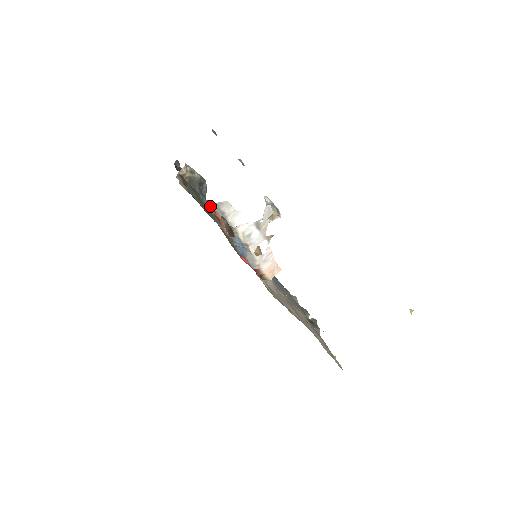
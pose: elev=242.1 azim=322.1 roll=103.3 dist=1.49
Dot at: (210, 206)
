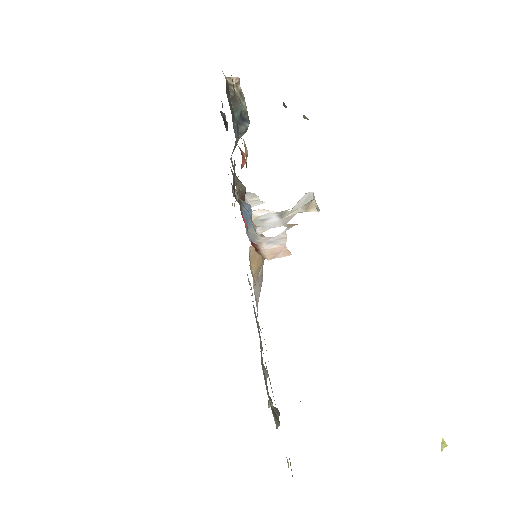
Dot at: (233, 176)
